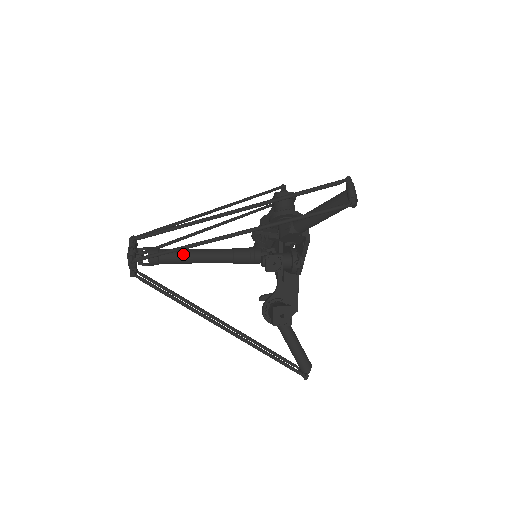
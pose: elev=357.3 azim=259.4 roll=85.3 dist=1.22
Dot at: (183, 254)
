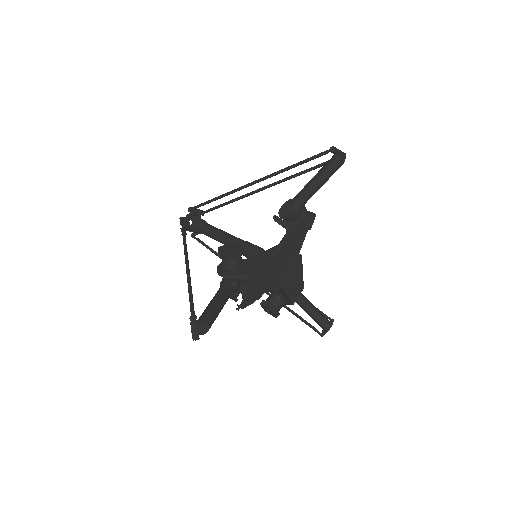
Dot at: (211, 236)
